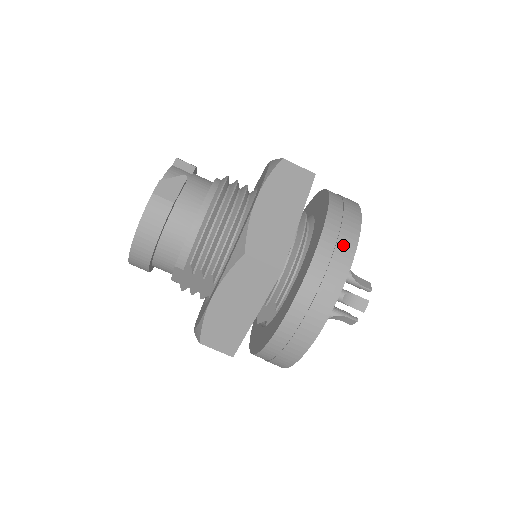
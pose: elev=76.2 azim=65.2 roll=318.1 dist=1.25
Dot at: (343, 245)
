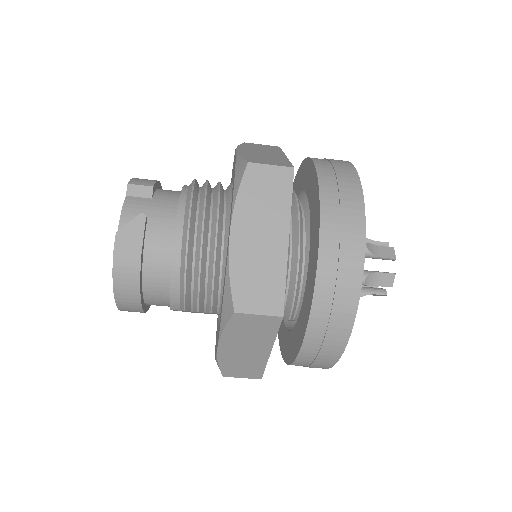
Dot at: (348, 255)
